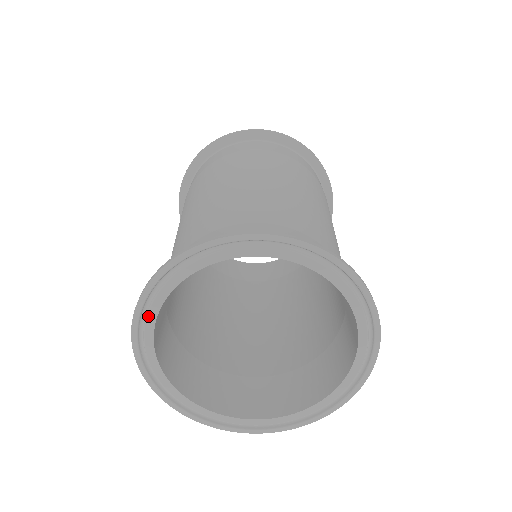
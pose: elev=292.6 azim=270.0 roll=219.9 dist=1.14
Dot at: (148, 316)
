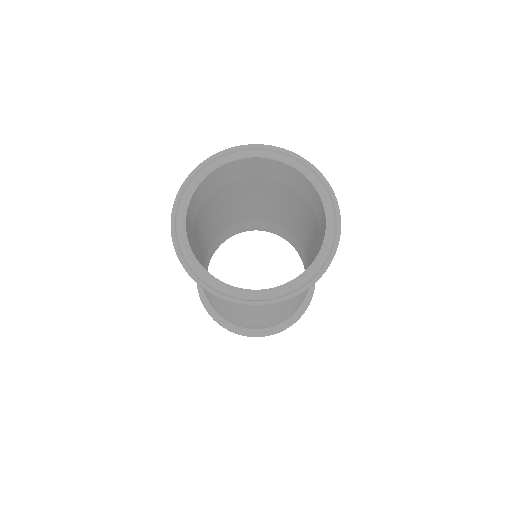
Dot at: (194, 182)
